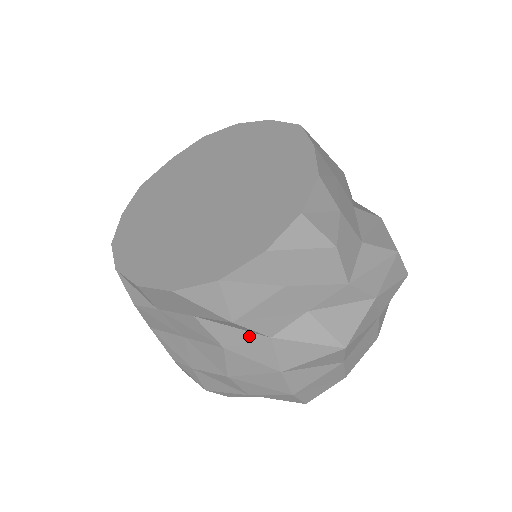
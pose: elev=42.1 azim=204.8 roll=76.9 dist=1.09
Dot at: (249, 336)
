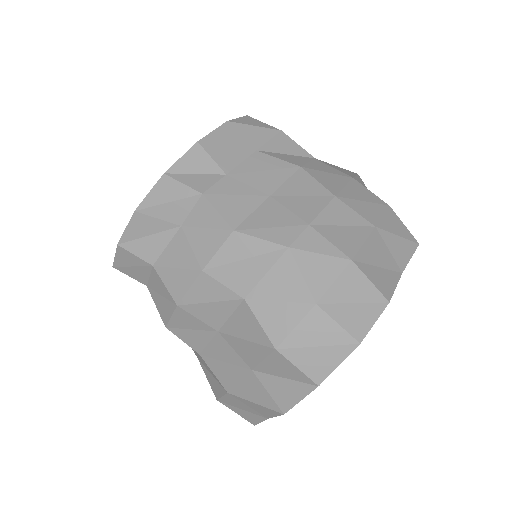
Dot at: (303, 159)
